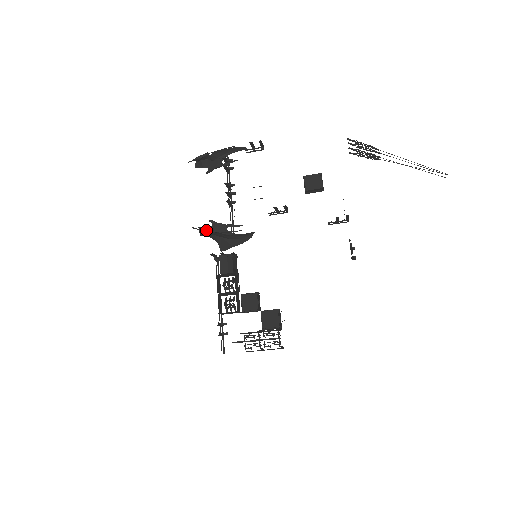
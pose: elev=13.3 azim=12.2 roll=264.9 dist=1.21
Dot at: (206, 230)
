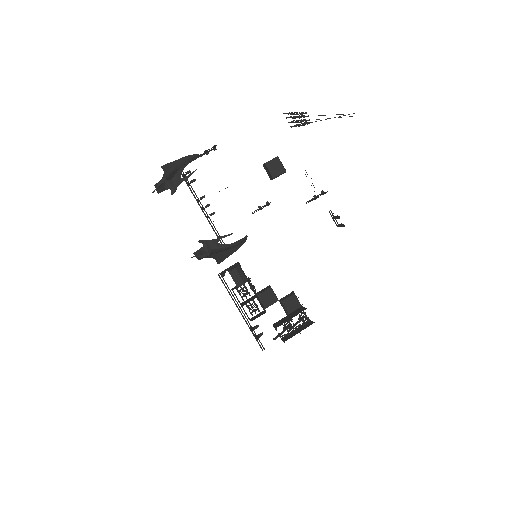
Dot at: (206, 254)
